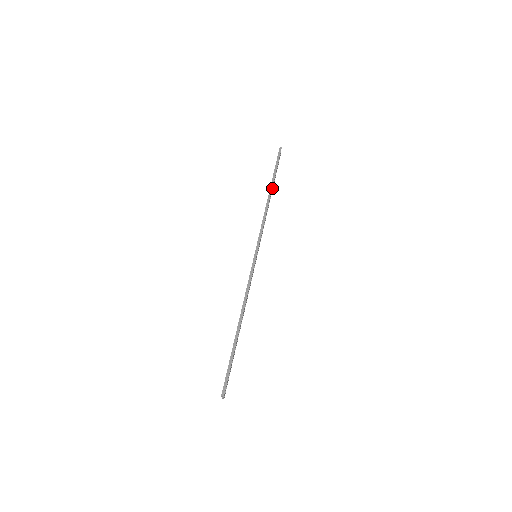
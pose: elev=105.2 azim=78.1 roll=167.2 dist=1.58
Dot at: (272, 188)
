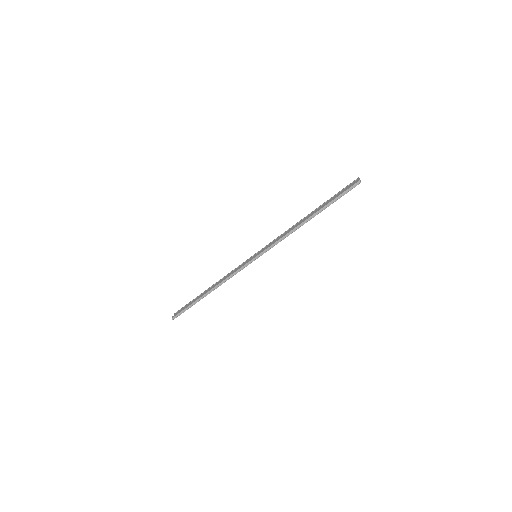
Dot at: (318, 209)
